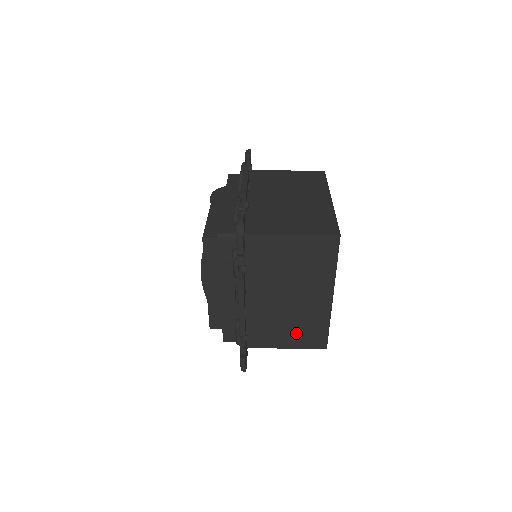
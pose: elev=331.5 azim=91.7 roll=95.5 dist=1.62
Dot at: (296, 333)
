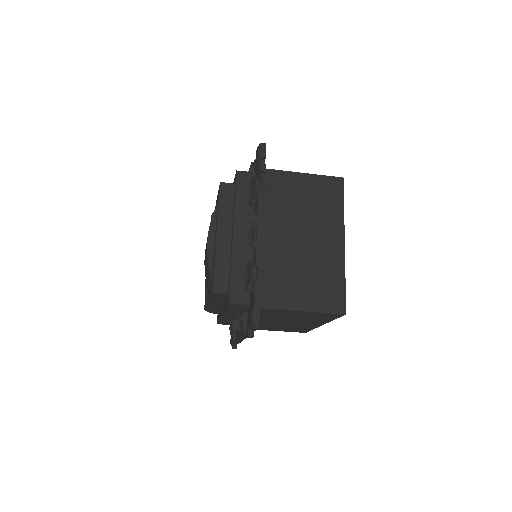
Dot at: (311, 288)
